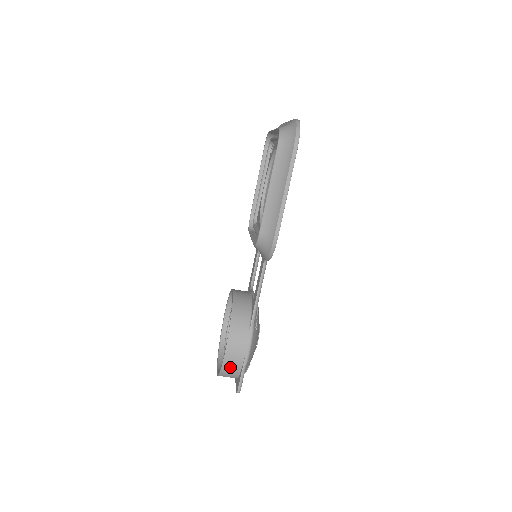
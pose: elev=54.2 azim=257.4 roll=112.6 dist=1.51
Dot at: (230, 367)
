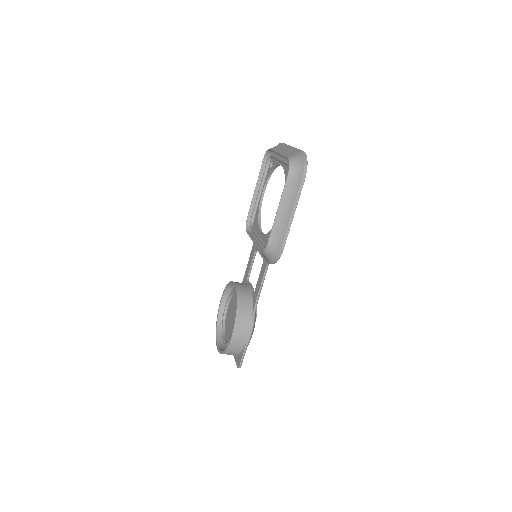
Dot at: (234, 348)
